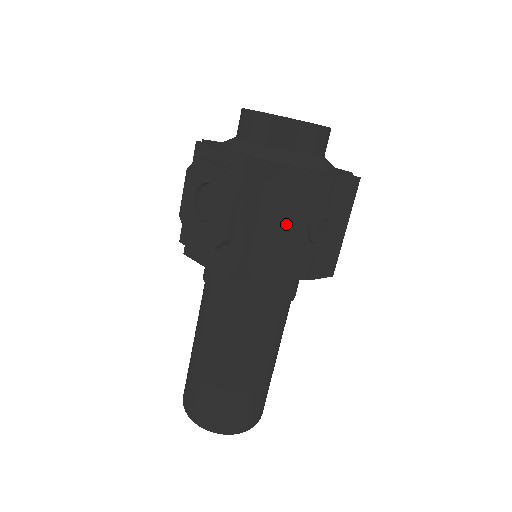
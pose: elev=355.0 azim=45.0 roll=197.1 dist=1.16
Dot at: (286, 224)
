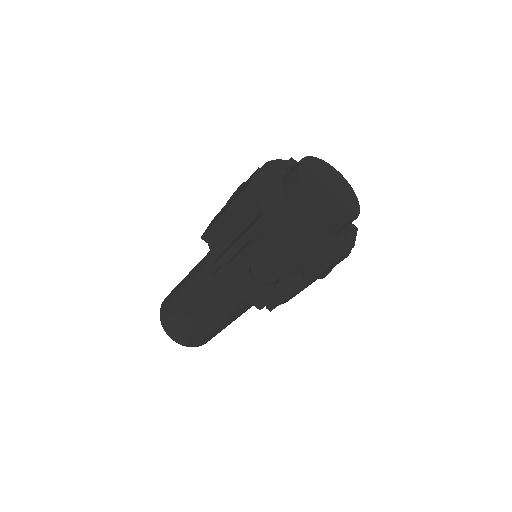
Dot at: occluded
